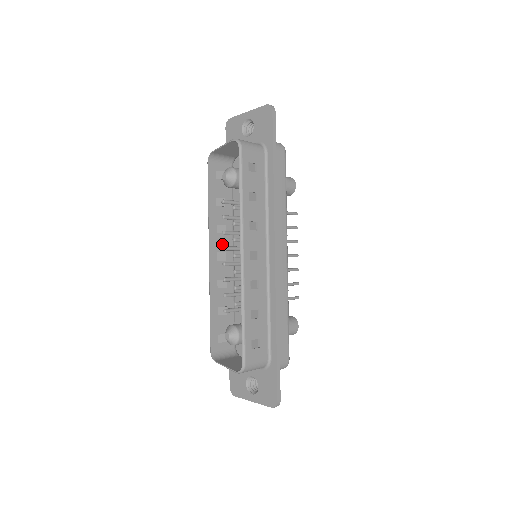
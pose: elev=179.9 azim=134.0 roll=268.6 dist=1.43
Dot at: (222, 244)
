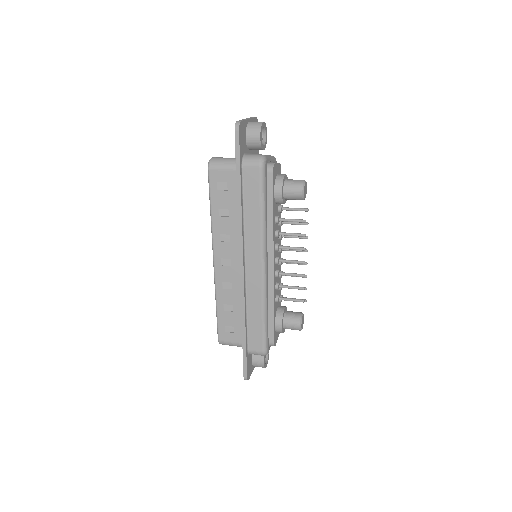
Dot at: occluded
